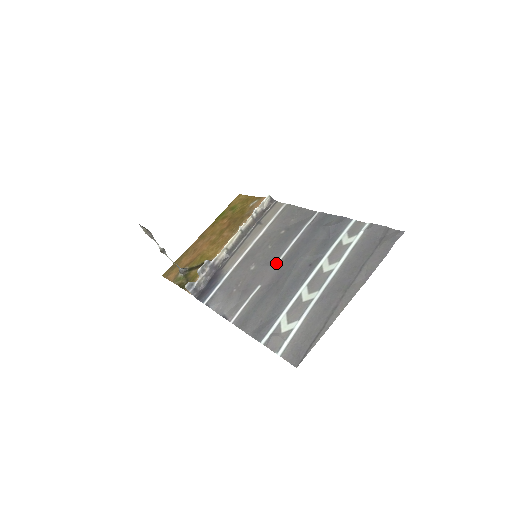
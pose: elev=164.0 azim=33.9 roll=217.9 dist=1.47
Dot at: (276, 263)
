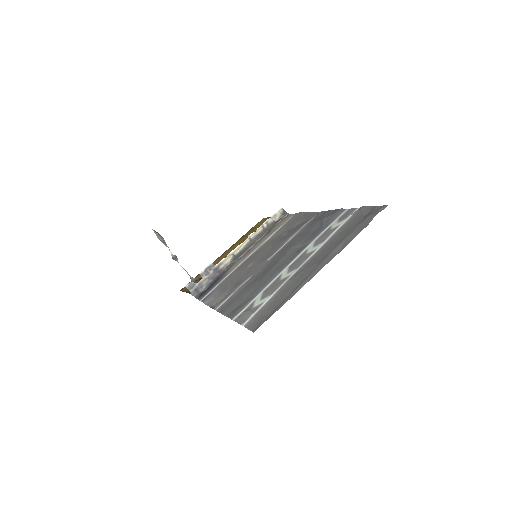
Dot at: (270, 257)
